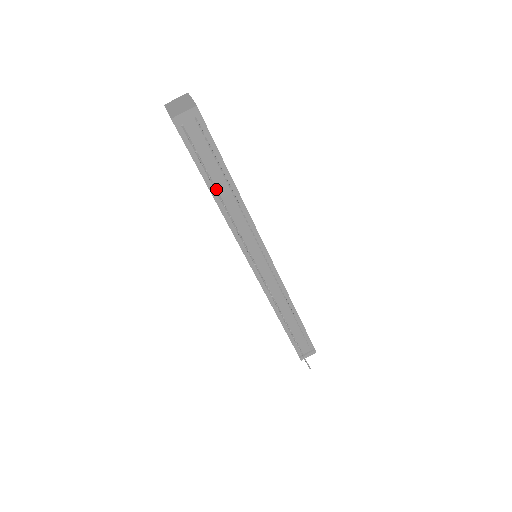
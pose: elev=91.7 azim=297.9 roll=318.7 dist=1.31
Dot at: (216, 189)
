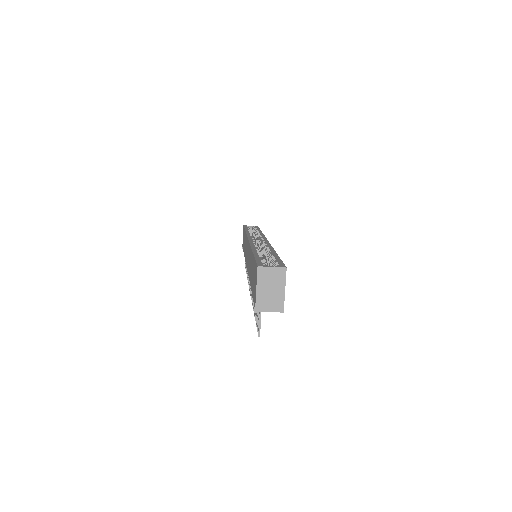
Dot at: occluded
